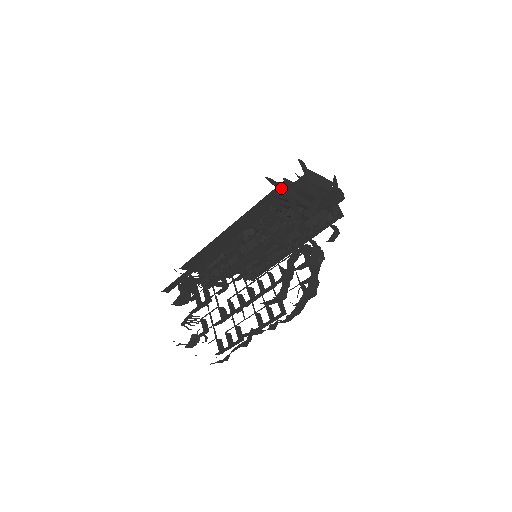
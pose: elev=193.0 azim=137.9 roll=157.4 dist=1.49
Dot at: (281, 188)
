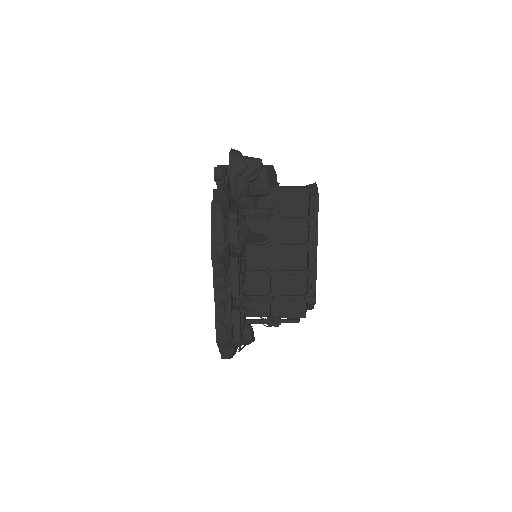
Dot at: occluded
